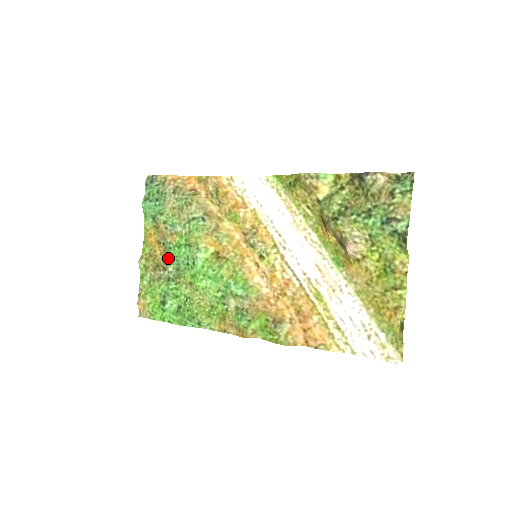
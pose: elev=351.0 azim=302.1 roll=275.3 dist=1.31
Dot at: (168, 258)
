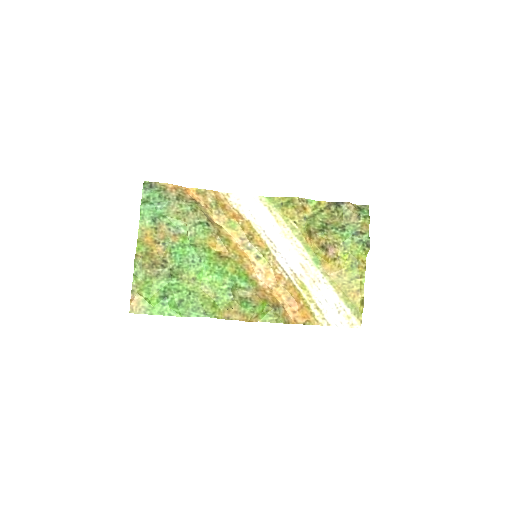
Dot at: (170, 256)
